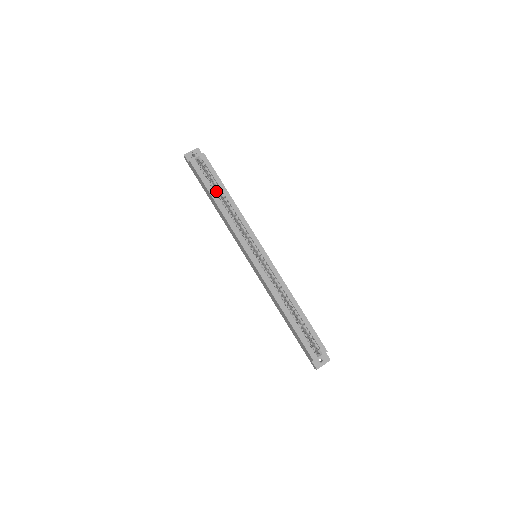
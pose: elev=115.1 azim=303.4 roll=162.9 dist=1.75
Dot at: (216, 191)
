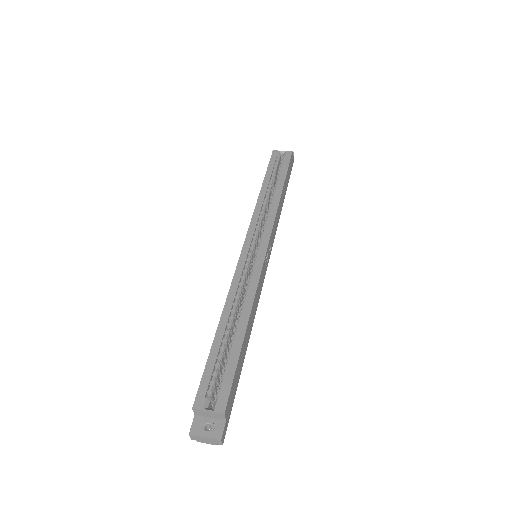
Dot at: occluded
